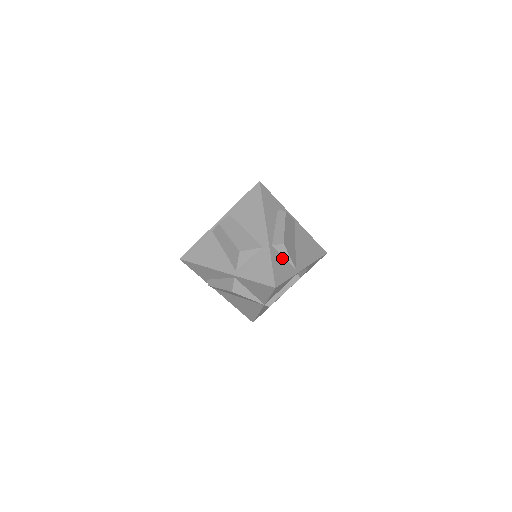
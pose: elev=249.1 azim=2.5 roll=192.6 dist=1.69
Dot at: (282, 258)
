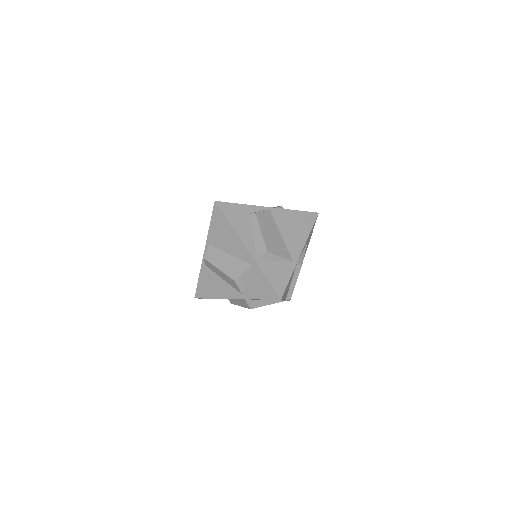
Dot at: (274, 263)
